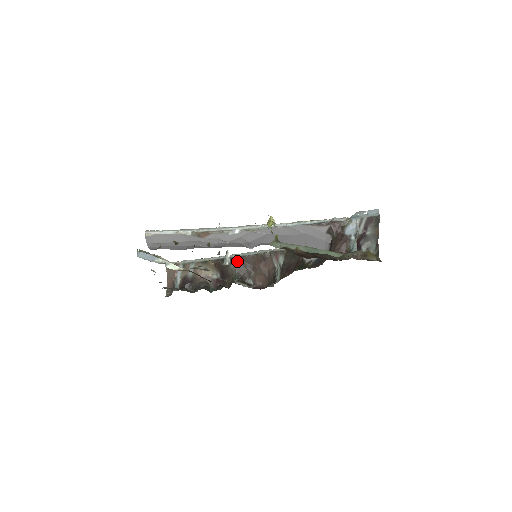
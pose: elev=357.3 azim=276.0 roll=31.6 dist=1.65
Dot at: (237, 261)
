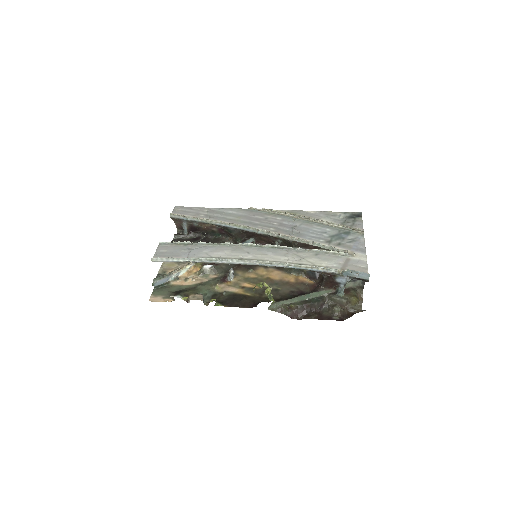
Dot at: (238, 232)
